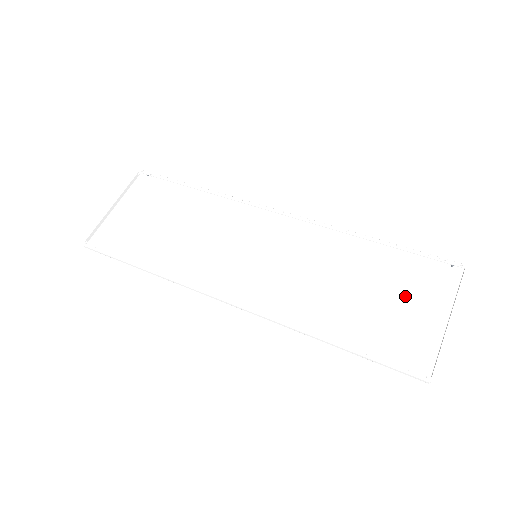
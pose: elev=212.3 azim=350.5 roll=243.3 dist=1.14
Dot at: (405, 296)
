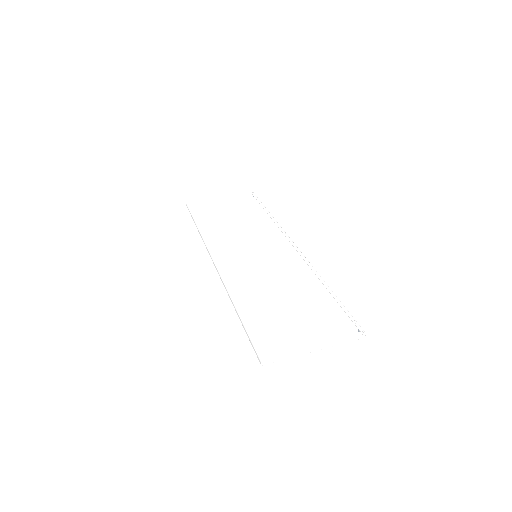
Dot at: (308, 323)
